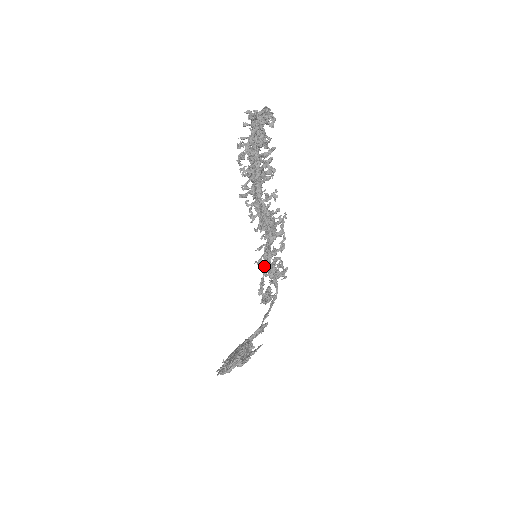
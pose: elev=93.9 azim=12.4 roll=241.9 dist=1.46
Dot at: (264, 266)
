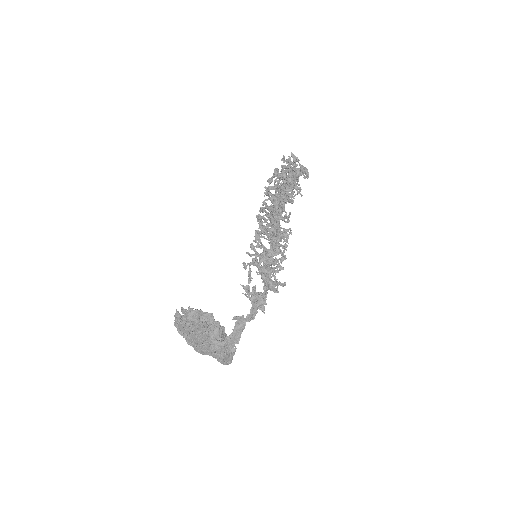
Dot at: occluded
